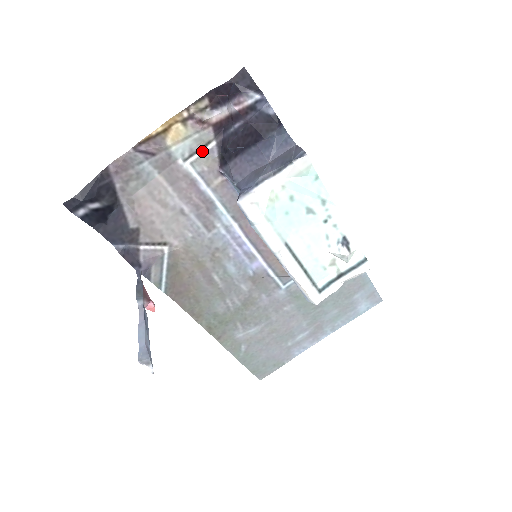
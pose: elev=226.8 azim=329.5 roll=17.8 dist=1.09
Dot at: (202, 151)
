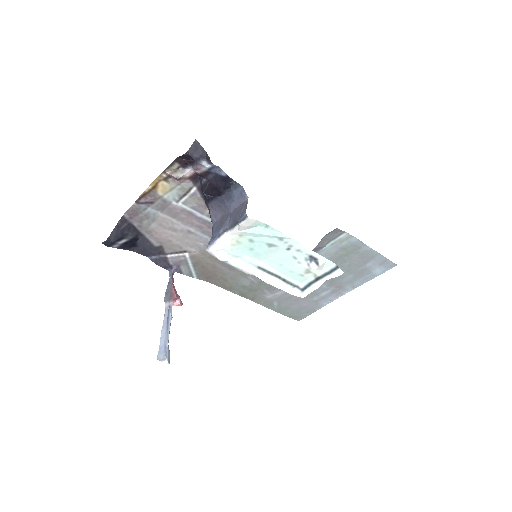
Dot at: (188, 195)
